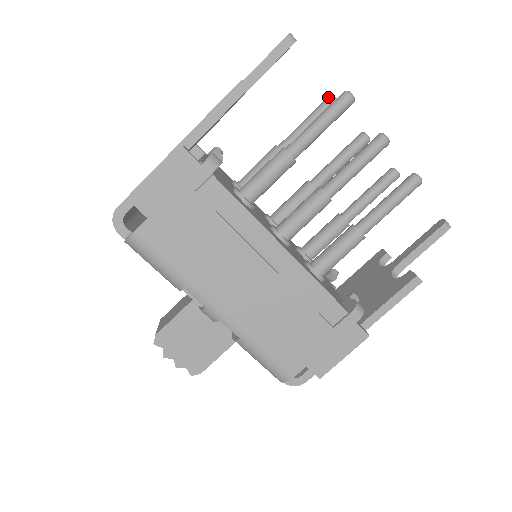
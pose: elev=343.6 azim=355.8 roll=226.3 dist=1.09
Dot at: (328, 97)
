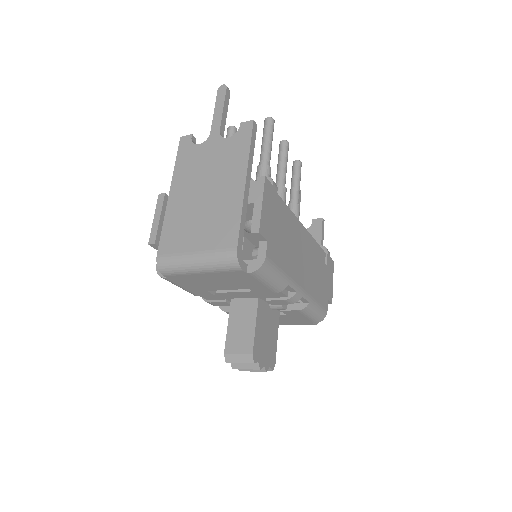
Dot at: (231, 128)
